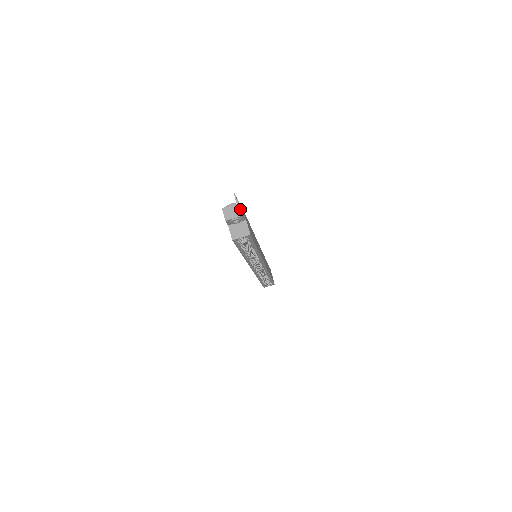
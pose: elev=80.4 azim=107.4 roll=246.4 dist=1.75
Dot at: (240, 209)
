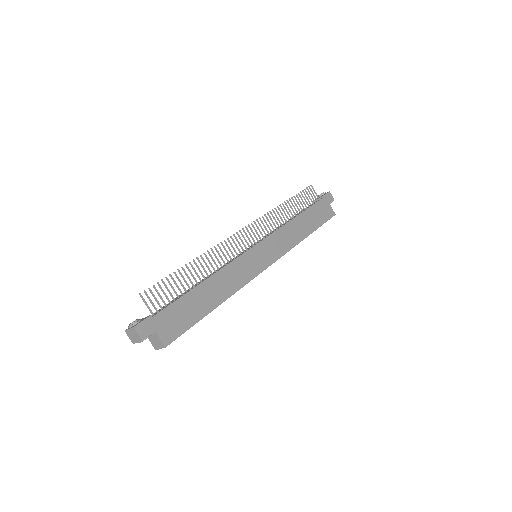
Dot at: (137, 334)
